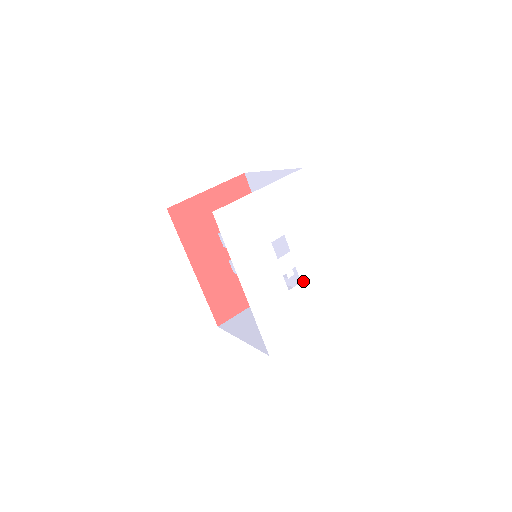
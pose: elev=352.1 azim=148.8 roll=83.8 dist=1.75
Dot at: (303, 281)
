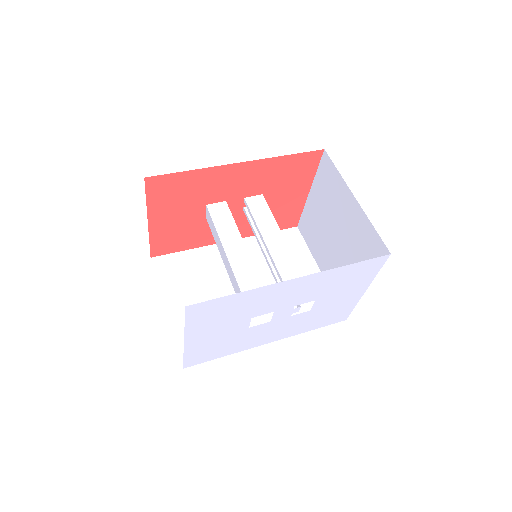
Dot at: (316, 298)
